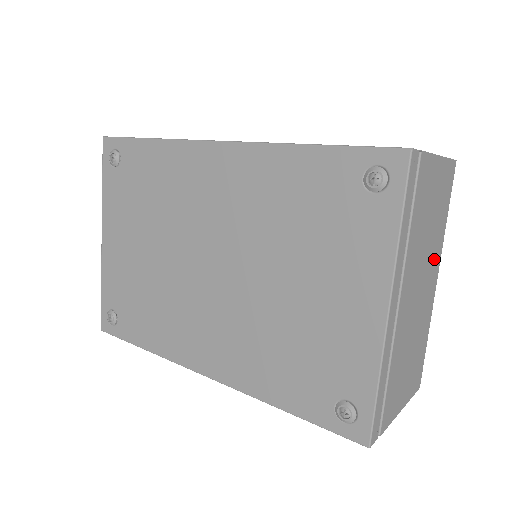
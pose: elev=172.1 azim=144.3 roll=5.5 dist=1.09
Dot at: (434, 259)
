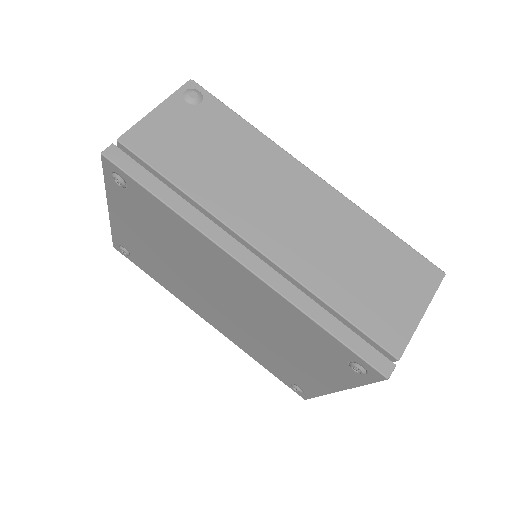
Dot at: occluded
